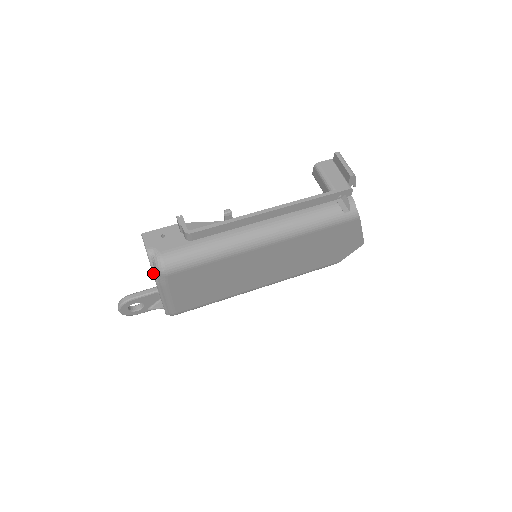
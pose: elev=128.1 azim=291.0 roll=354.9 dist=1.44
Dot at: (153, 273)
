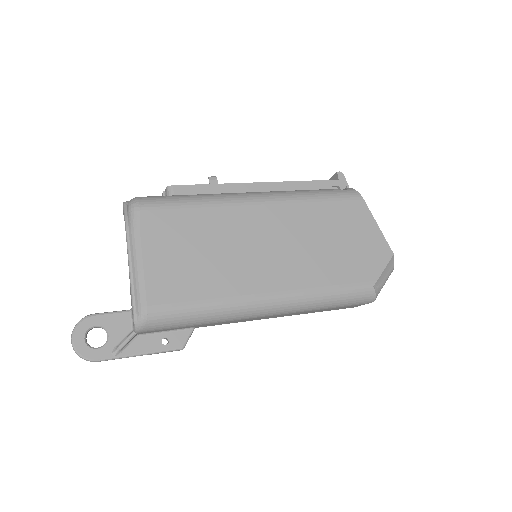
Dot at: (125, 218)
